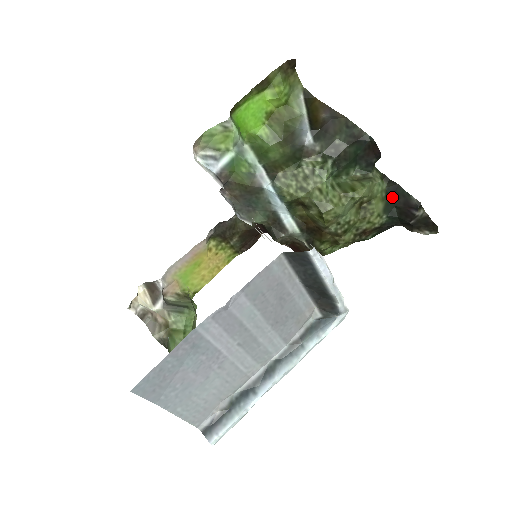
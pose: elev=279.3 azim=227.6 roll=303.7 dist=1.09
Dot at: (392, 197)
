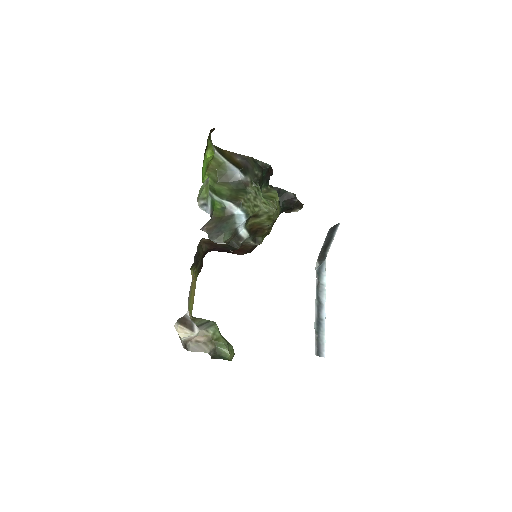
Dot at: (279, 196)
